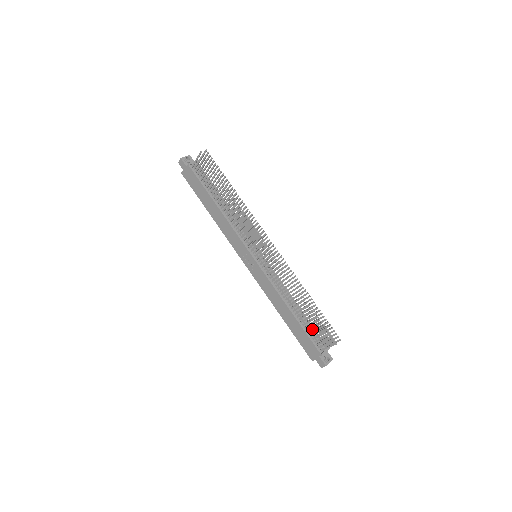
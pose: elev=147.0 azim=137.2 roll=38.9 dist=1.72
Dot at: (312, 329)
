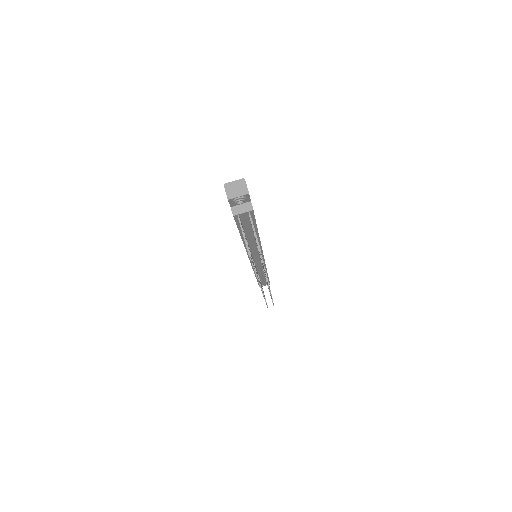
Dot at: occluded
